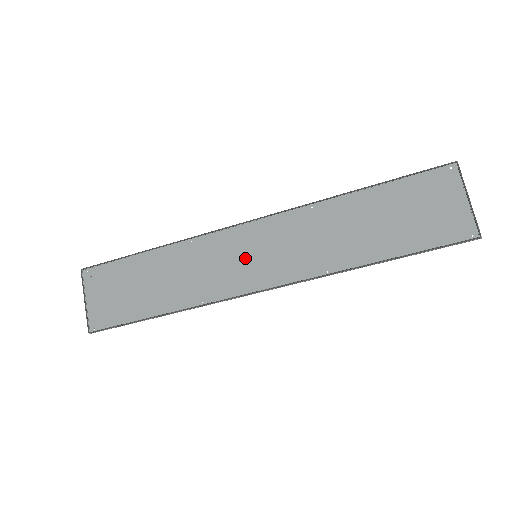
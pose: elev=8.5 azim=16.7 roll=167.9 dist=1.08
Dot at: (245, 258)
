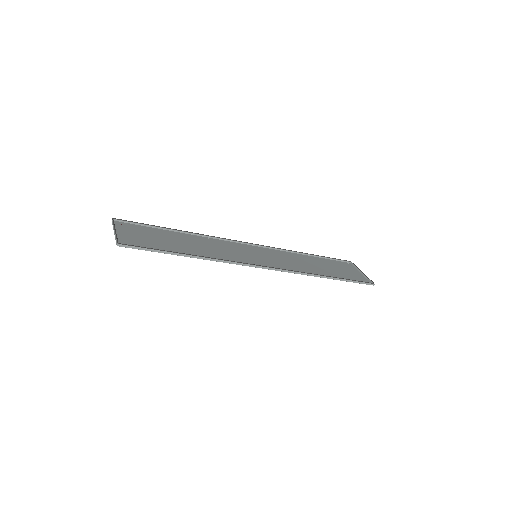
Dot at: (249, 255)
